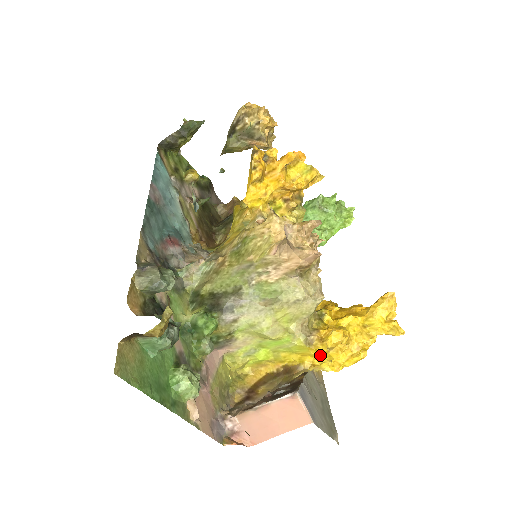
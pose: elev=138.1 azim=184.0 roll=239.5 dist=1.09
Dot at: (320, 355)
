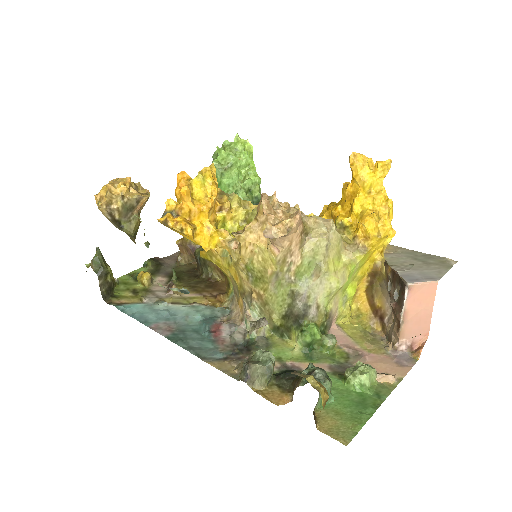
Dot at: (378, 245)
